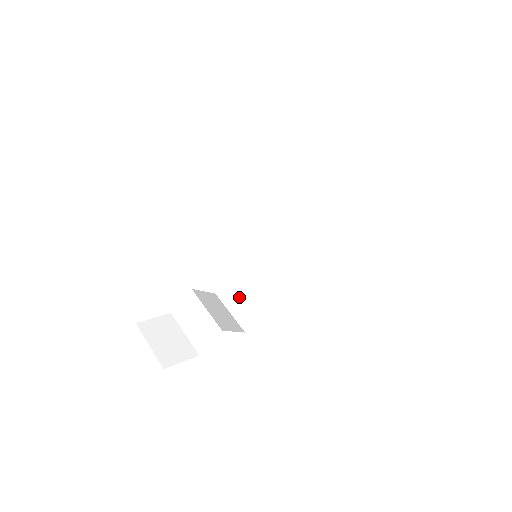
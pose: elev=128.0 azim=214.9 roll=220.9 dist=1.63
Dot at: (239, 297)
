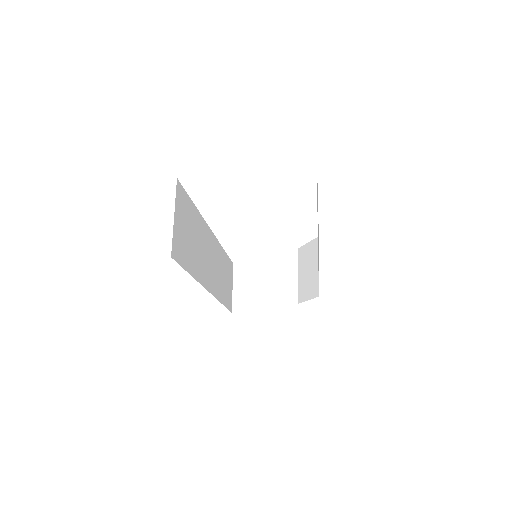
Dot at: (306, 263)
